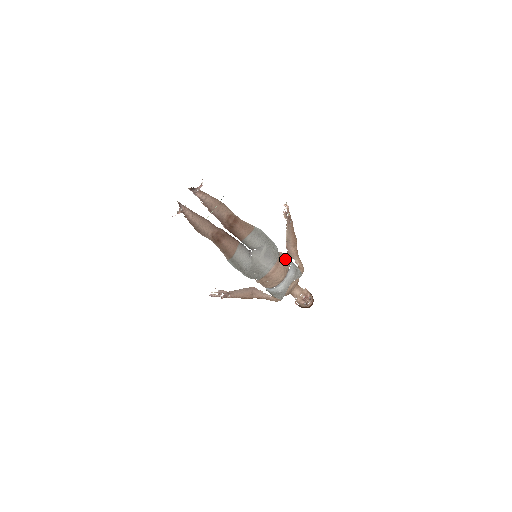
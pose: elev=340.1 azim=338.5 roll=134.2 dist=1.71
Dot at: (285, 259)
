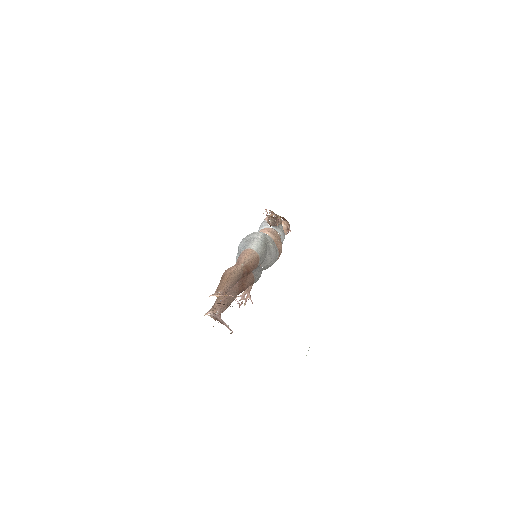
Dot at: (276, 237)
